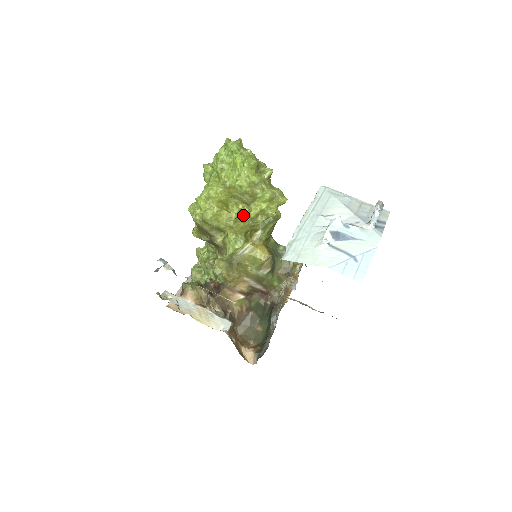
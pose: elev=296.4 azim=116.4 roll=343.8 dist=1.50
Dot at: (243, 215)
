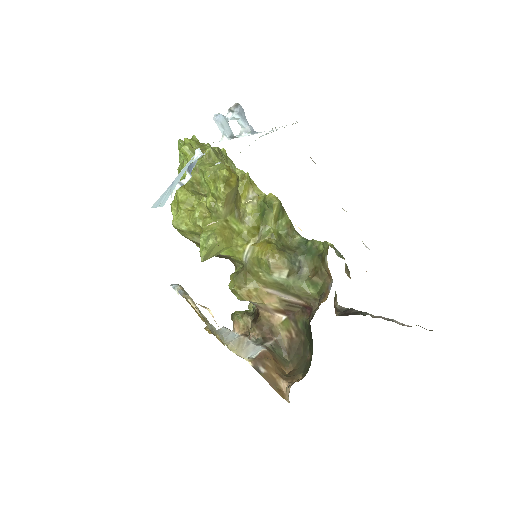
Dot at: (207, 209)
